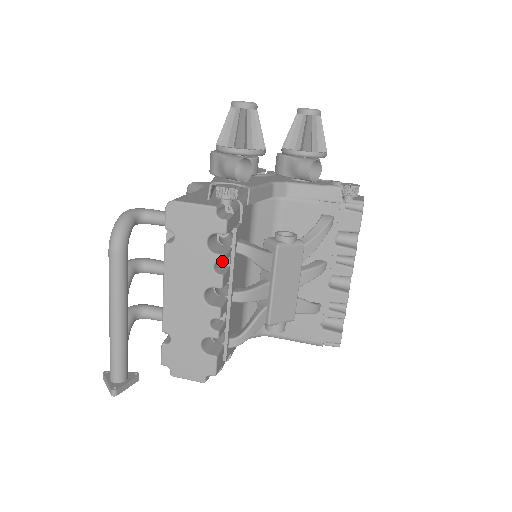
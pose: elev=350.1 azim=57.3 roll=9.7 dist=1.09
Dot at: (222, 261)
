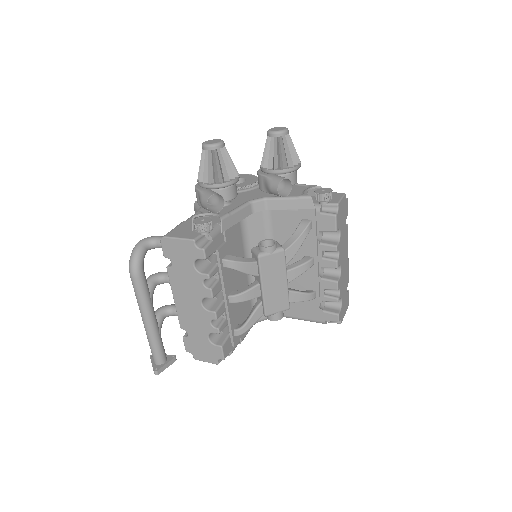
Dot at: occluded
